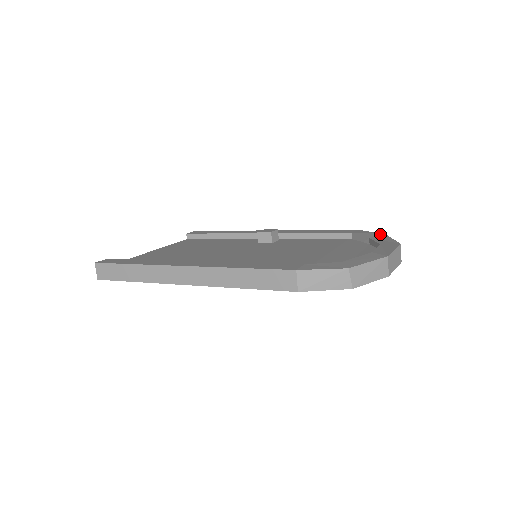
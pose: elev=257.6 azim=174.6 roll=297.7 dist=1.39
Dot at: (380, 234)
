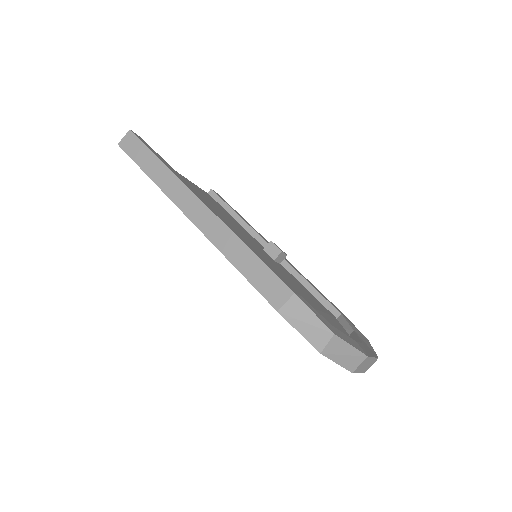
Dot at: (364, 336)
